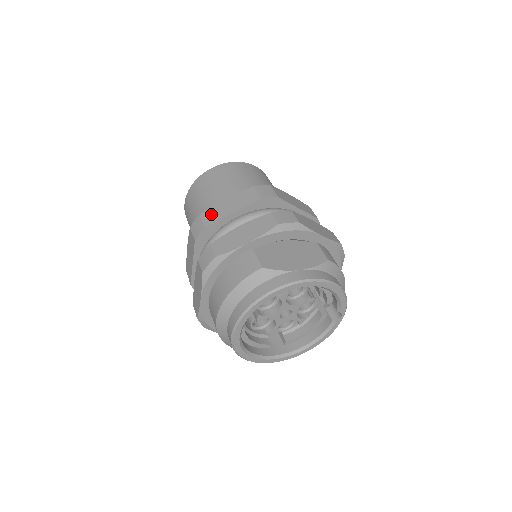
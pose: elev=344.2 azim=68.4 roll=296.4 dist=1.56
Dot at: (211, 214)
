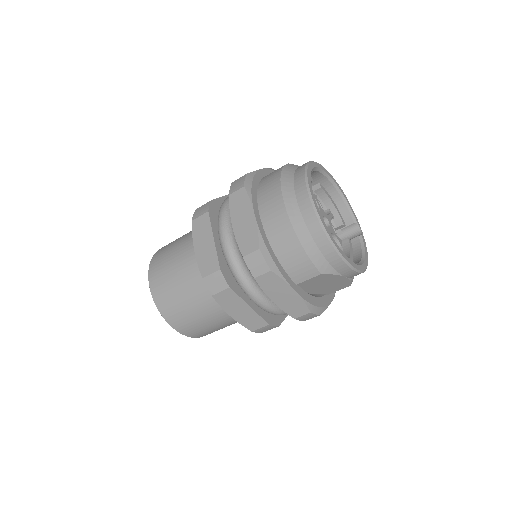
Dot at: occluded
